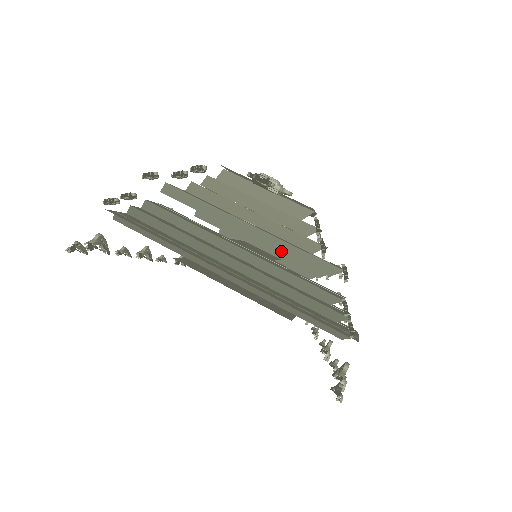
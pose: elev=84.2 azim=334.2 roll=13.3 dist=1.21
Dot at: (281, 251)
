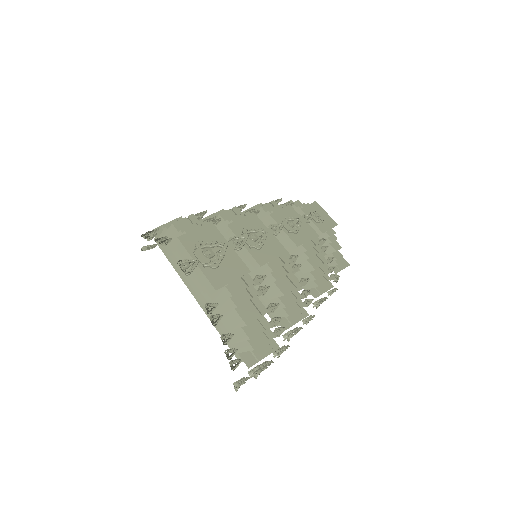
Dot at: occluded
